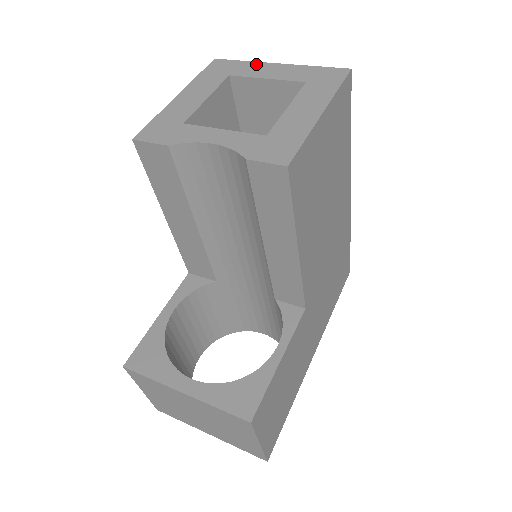
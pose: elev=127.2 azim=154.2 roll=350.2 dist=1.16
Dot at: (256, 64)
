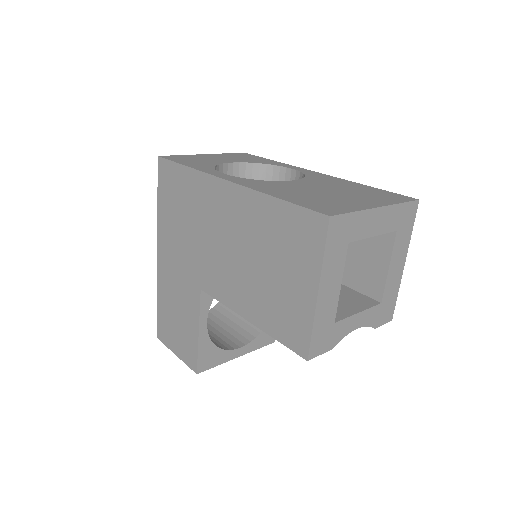
Dot at: (365, 215)
